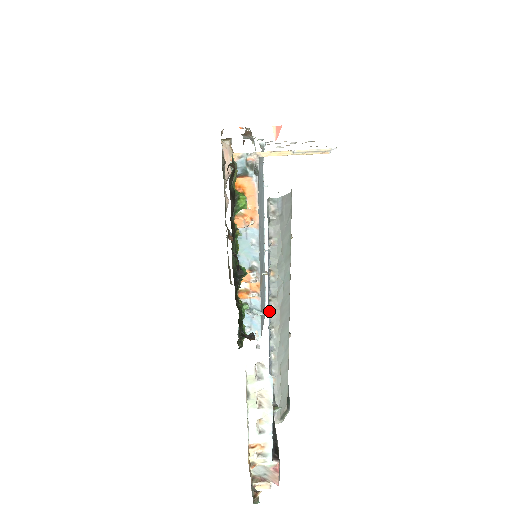
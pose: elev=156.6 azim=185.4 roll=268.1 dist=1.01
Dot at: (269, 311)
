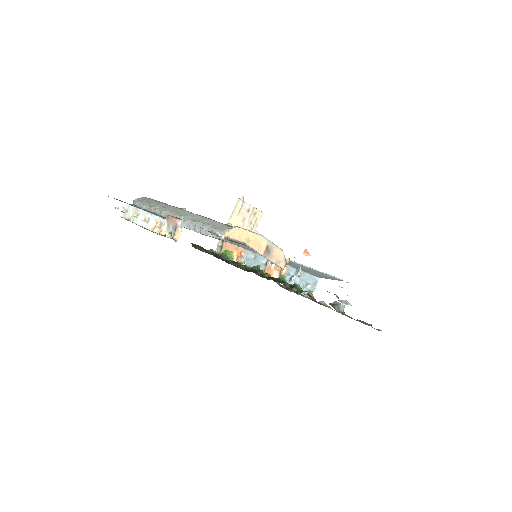
Dot at: (163, 216)
